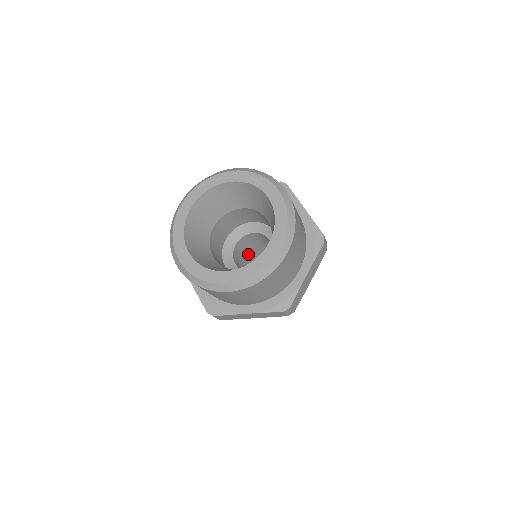
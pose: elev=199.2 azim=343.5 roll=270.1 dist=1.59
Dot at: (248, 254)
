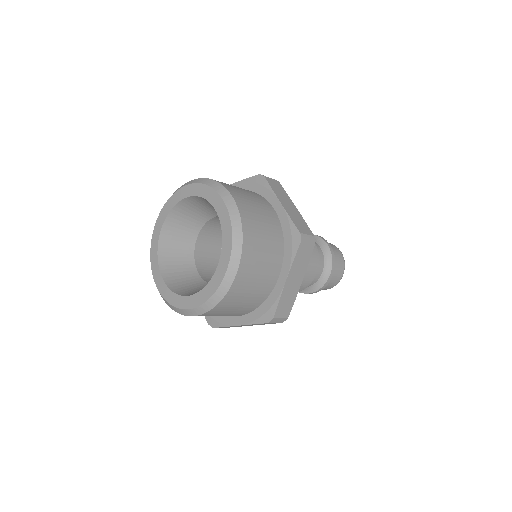
Dot at: occluded
